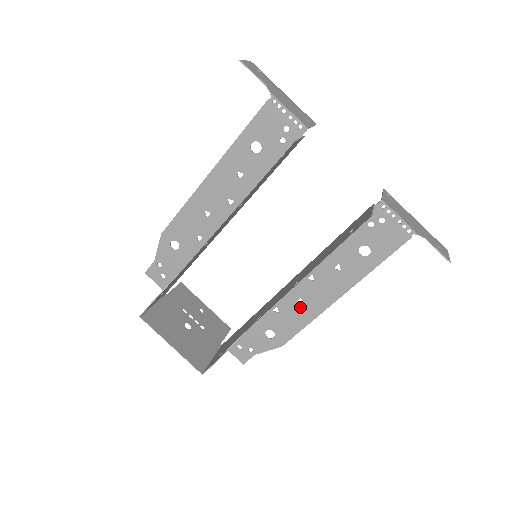
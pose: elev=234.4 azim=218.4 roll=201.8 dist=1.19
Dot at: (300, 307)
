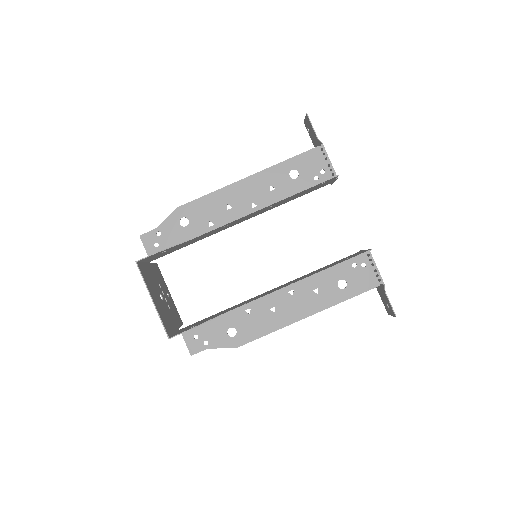
Dot at: (271, 315)
